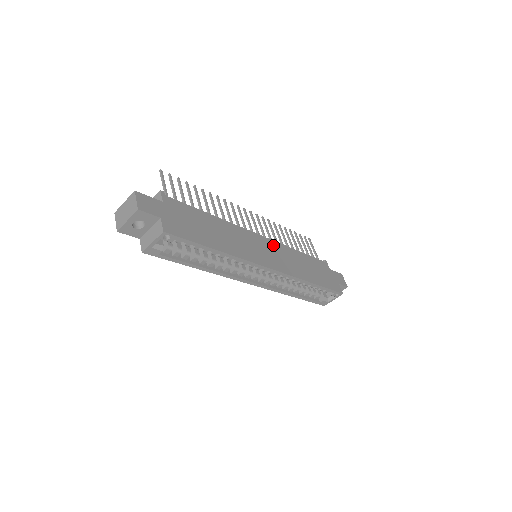
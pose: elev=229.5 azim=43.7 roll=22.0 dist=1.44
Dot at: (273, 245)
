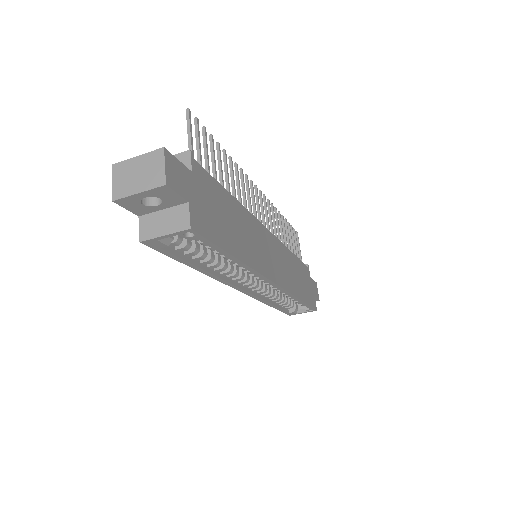
Dot at: (277, 246)
